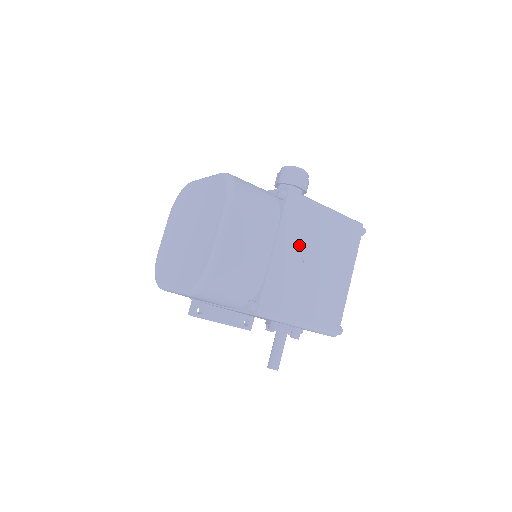
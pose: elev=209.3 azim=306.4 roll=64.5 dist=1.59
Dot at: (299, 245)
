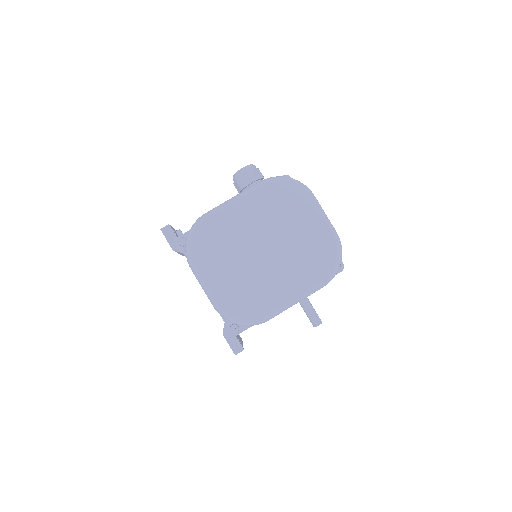
Dot at: occluded
